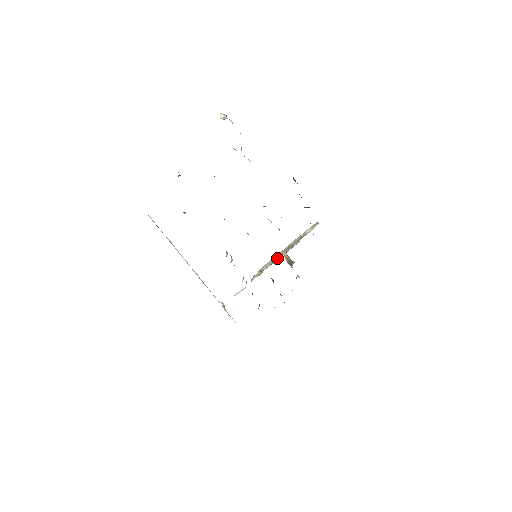
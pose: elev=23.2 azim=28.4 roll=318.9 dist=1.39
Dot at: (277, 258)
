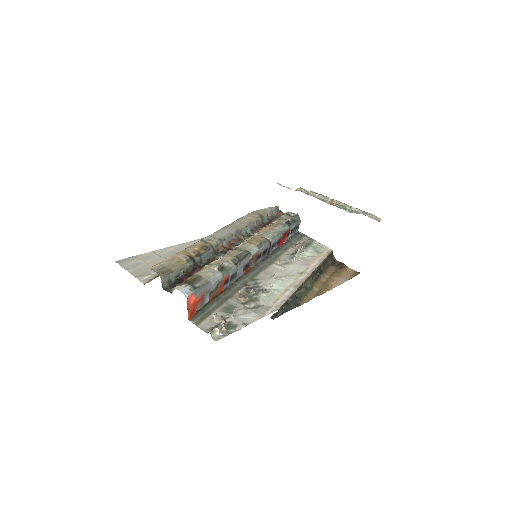
Dot at: (326, 202)
